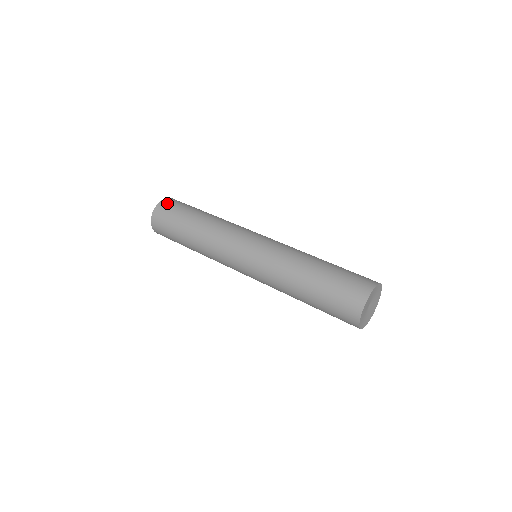
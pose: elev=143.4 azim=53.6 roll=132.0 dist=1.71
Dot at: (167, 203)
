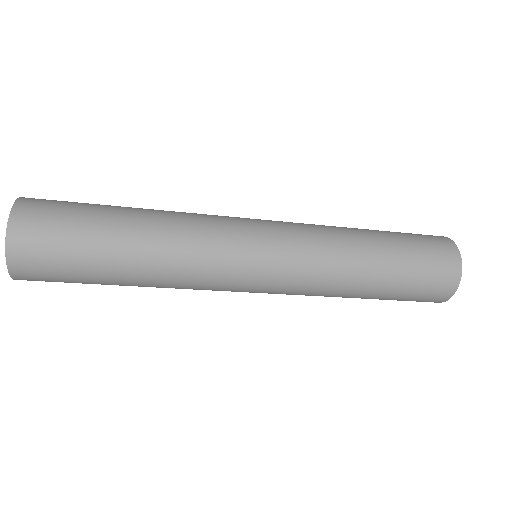
Dot at: occluded
